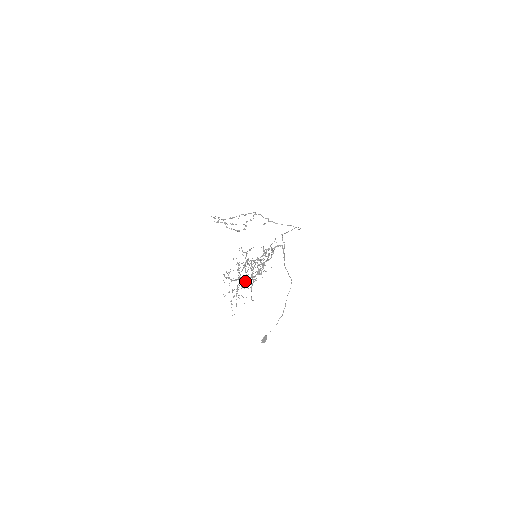
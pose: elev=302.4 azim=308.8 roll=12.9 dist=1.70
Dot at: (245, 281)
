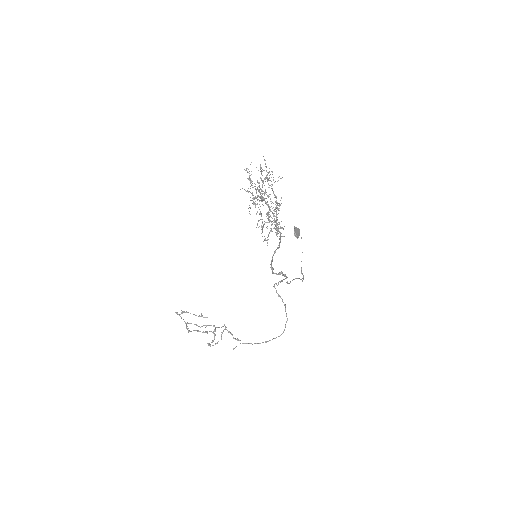
Dot at: (266, 192)
